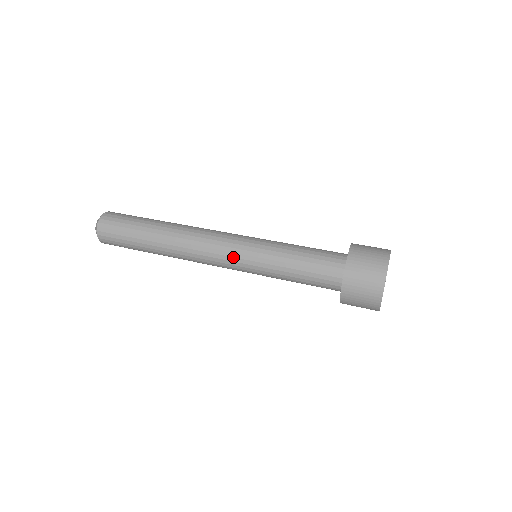
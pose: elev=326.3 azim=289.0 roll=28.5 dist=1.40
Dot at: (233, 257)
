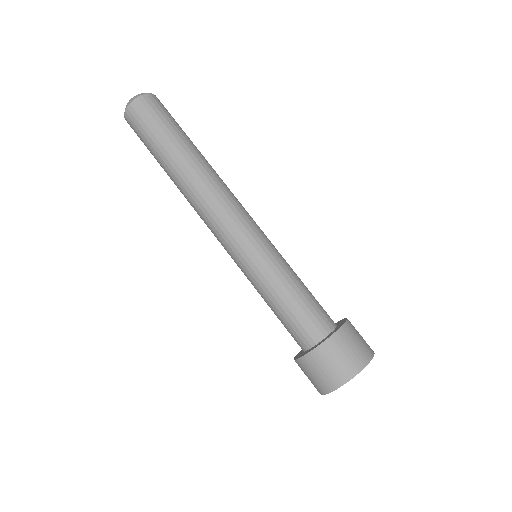
Dot at: occluded
